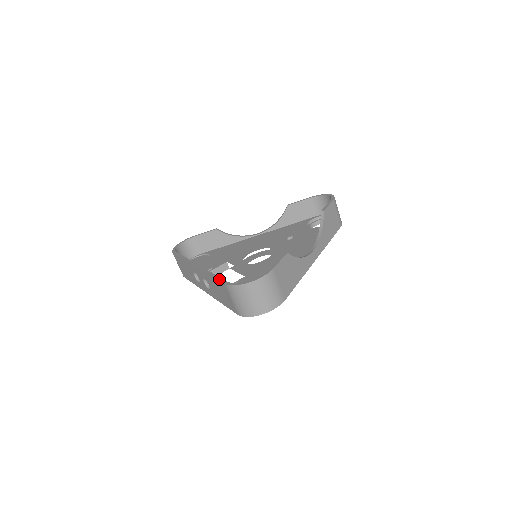
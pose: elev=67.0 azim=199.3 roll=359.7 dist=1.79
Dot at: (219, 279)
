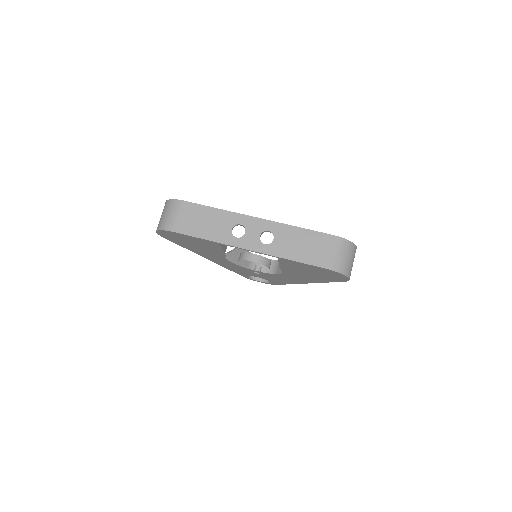
Dot at: occluded
